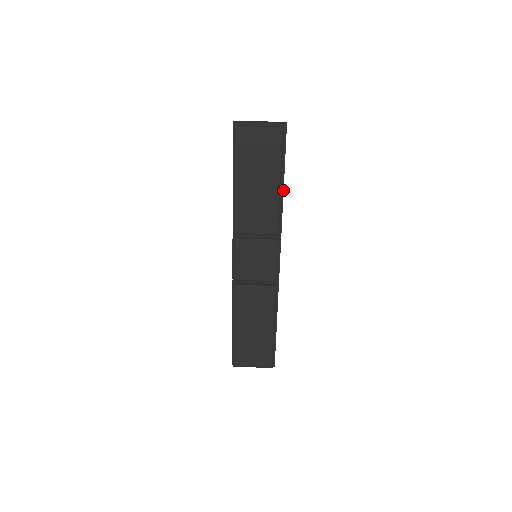
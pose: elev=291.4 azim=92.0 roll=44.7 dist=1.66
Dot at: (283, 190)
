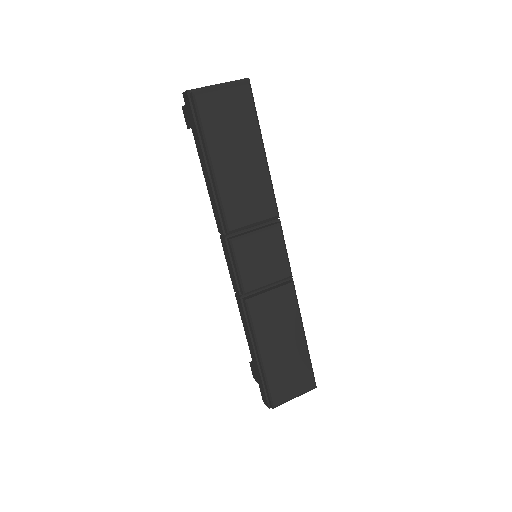
Dot at: occluded
